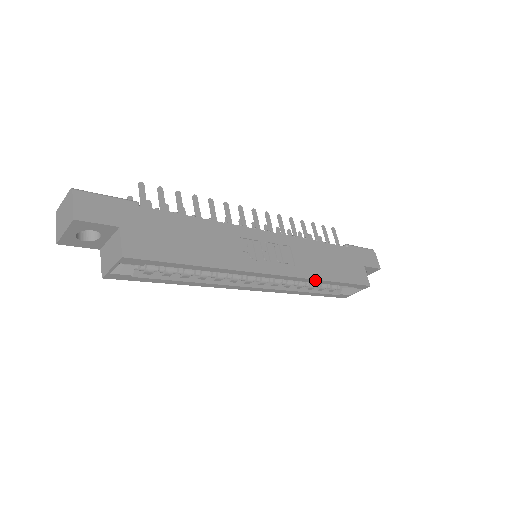
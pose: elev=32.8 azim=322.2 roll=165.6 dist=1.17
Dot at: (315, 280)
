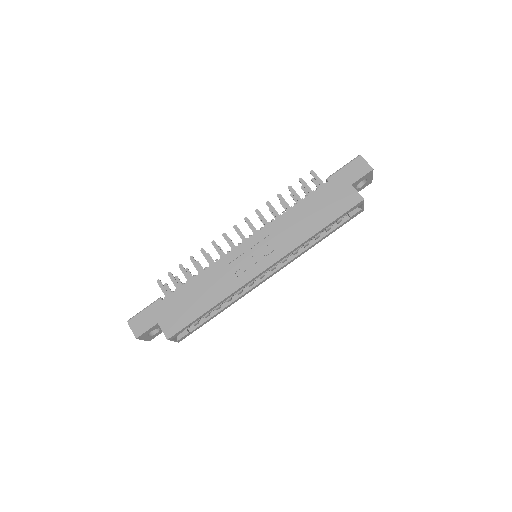
Dot at: (304, 243)
